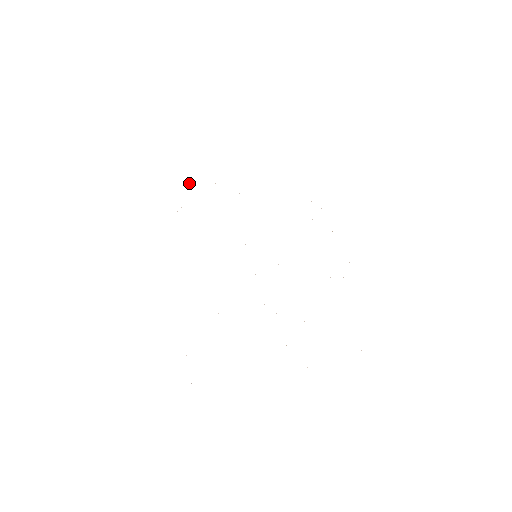
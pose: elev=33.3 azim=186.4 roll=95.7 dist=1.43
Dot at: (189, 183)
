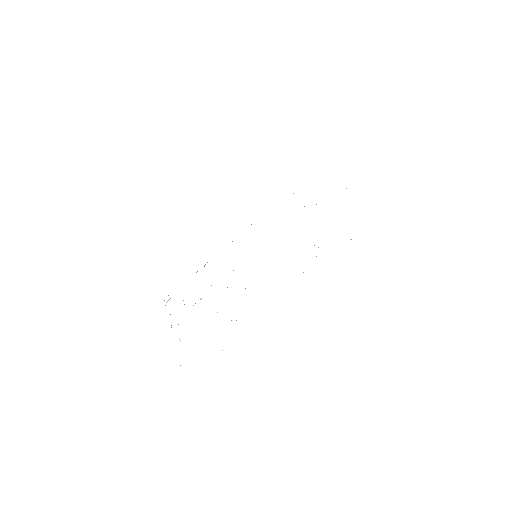
Dot at: occluded
